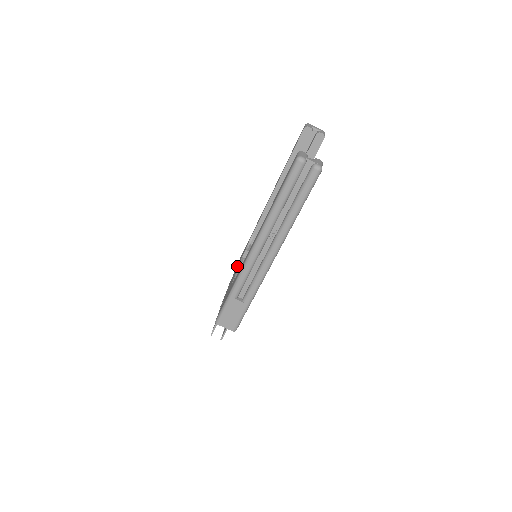
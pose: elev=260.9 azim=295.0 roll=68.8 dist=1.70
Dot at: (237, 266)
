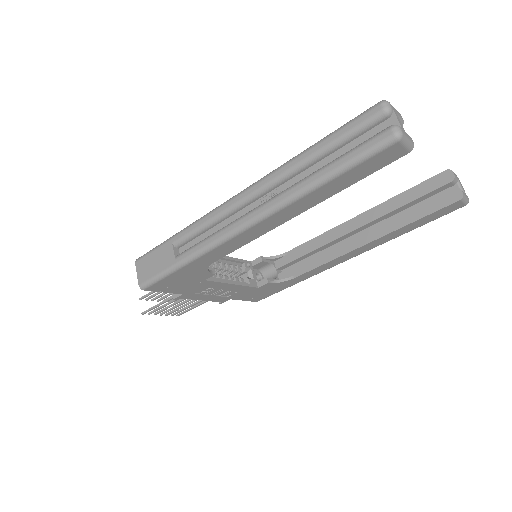
Dot at: occluded
